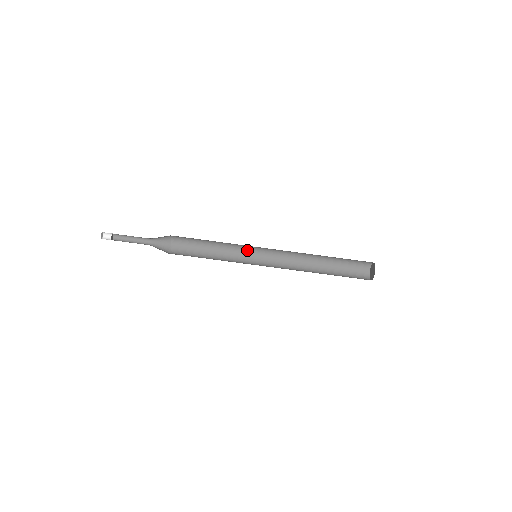
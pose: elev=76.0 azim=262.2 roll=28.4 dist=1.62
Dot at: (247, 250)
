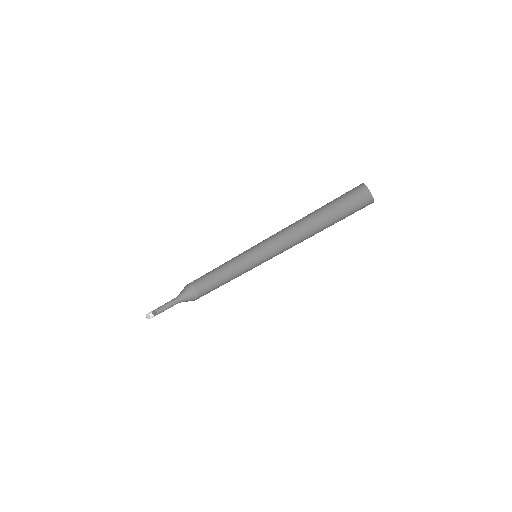
Dot at: (249, 254)
